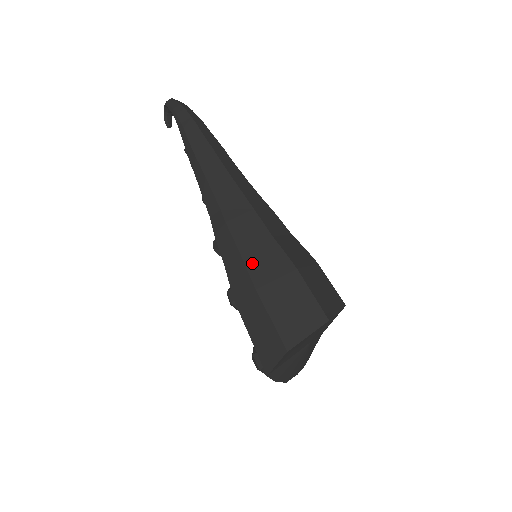
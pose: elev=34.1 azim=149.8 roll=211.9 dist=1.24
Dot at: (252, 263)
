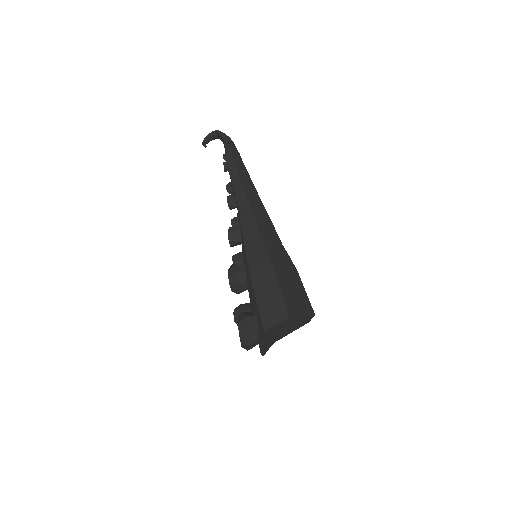
Dot at: (270, 250)
